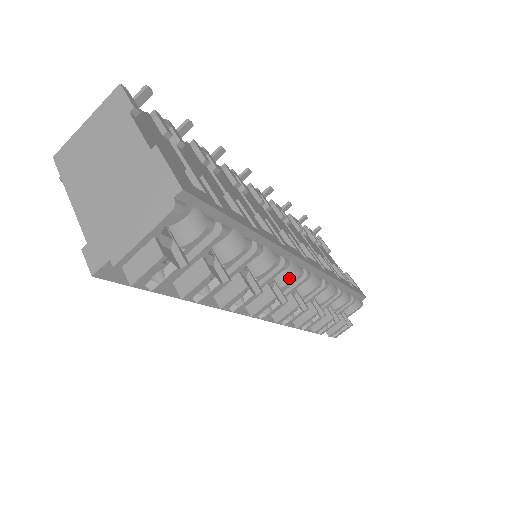
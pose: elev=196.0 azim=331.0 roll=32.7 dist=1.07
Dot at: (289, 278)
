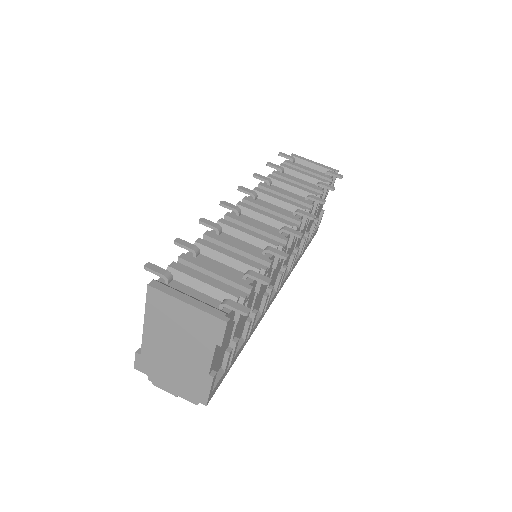
Dot at: occluded
